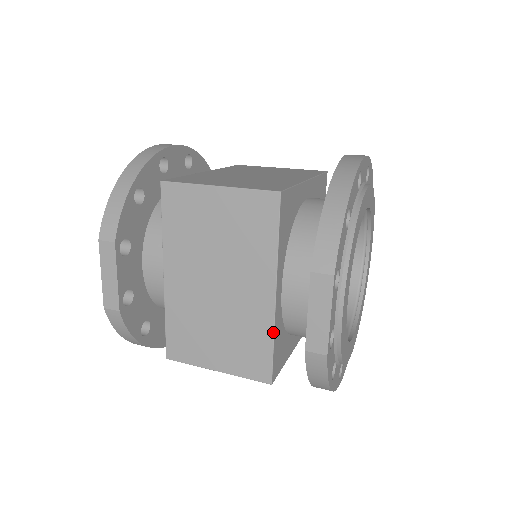
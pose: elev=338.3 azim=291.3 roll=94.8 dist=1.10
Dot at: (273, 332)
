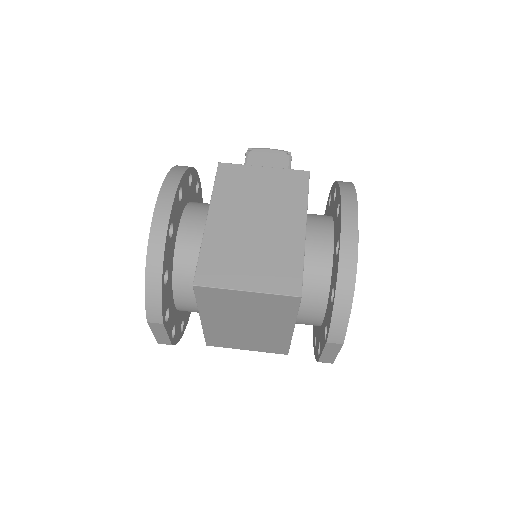
Dot at: (290, 341)
